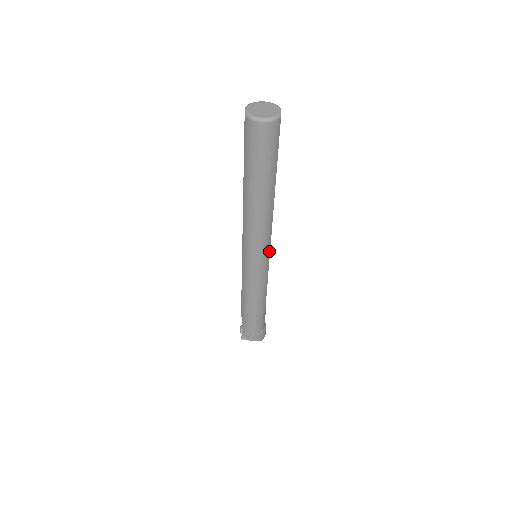
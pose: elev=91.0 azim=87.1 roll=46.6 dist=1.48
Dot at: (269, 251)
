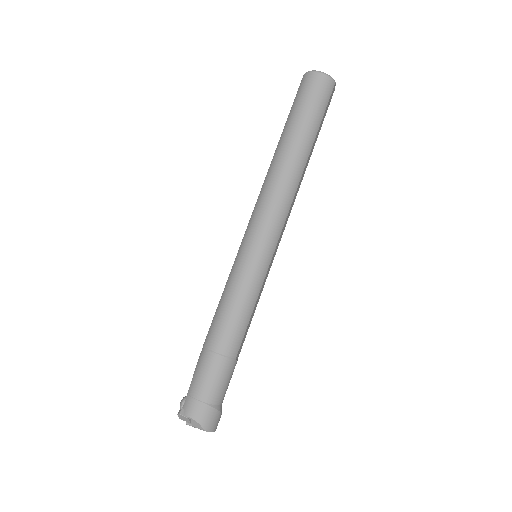
Dot at: (276, 242)
